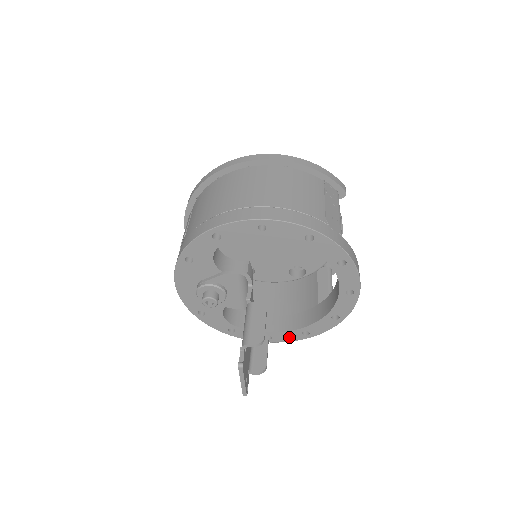
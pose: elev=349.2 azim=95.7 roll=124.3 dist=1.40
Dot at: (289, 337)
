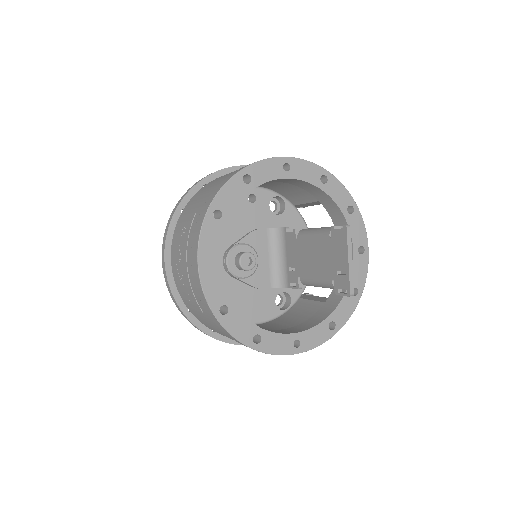
Dot at: (317, 337)
